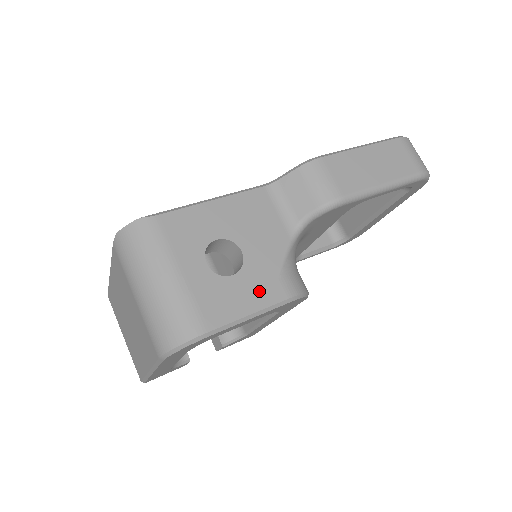
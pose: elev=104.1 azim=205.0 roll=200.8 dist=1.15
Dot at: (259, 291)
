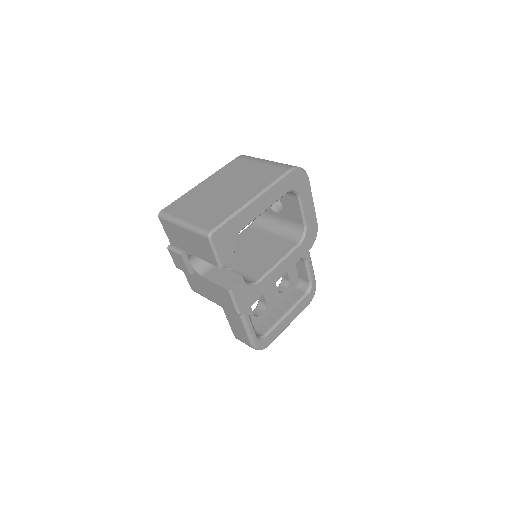
Dot at: occluded
